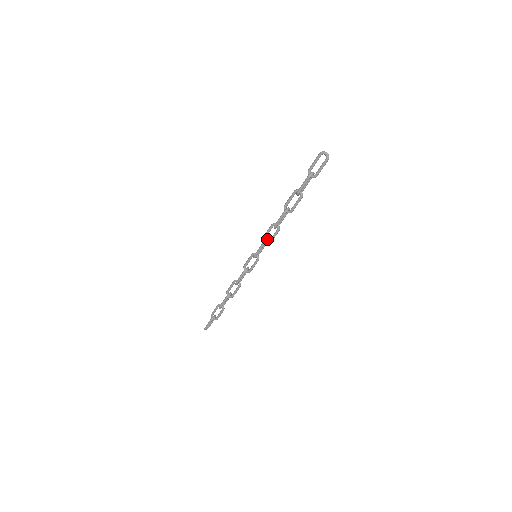
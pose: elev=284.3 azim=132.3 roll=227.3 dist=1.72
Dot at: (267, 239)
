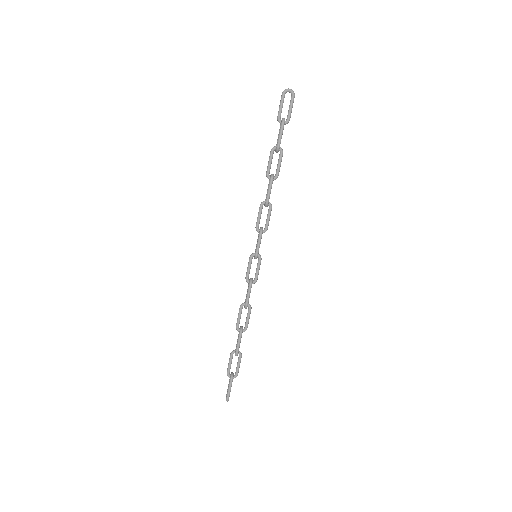
Dot at: (261, 227)
